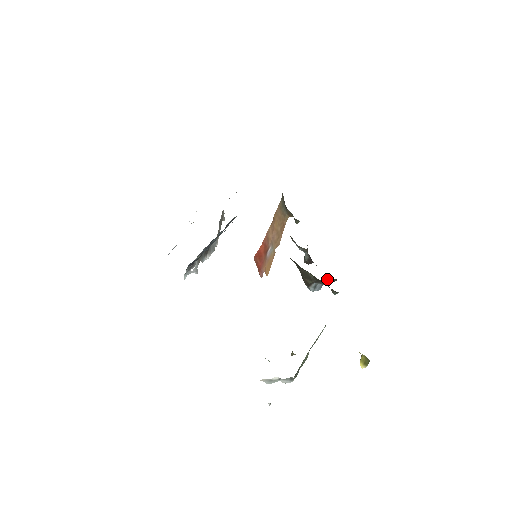
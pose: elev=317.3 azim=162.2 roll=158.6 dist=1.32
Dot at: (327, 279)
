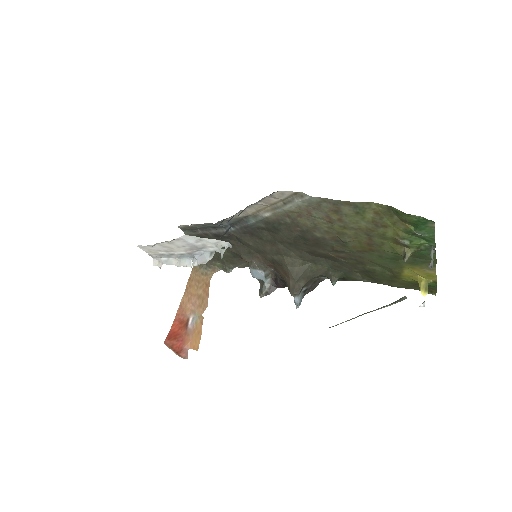
Dot at: (315, 280)
